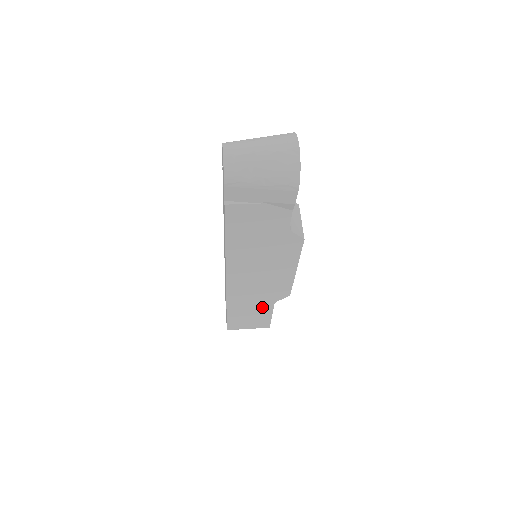
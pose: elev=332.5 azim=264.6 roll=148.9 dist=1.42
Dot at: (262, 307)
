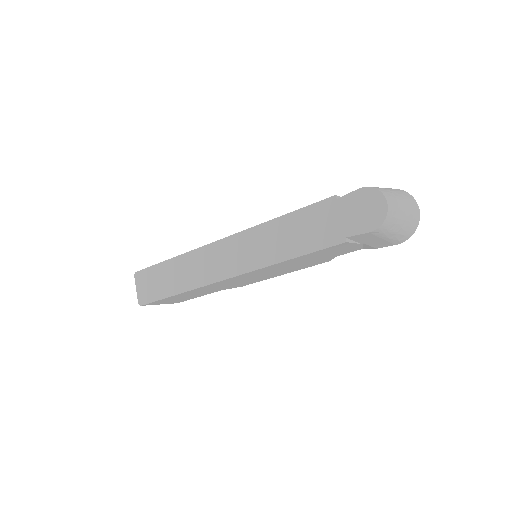
Dot at: (206, 292)
